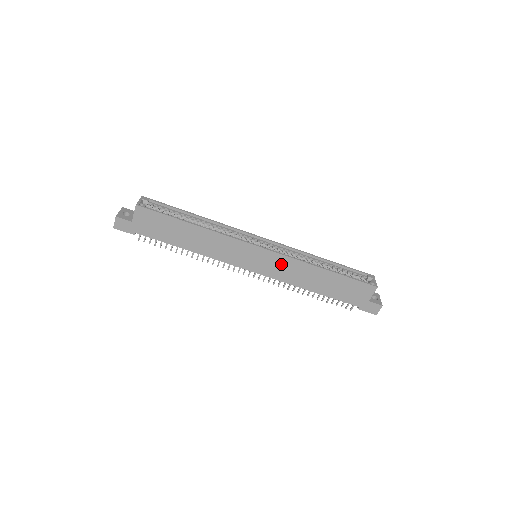
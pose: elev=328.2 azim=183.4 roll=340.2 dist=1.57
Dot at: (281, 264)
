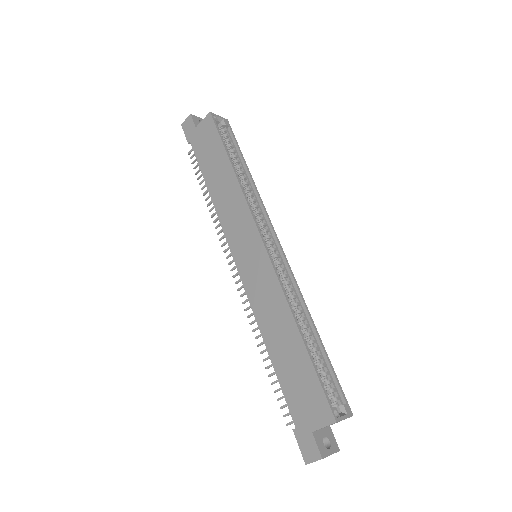
Dot at: (265, 281)
